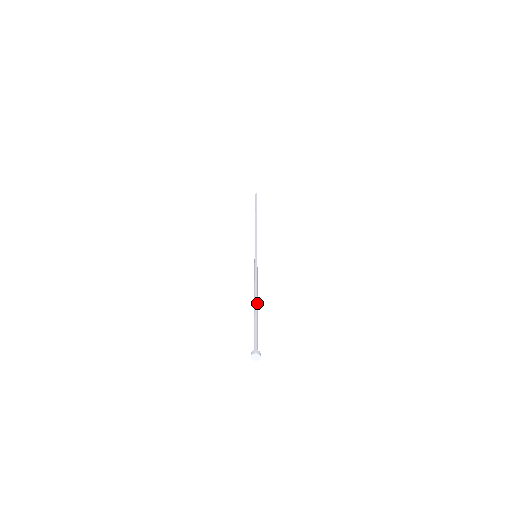
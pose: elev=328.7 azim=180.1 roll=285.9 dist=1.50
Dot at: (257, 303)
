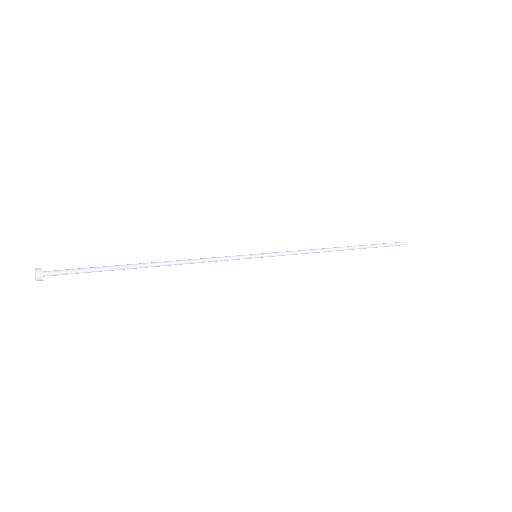
Dot at: (148, 263)
